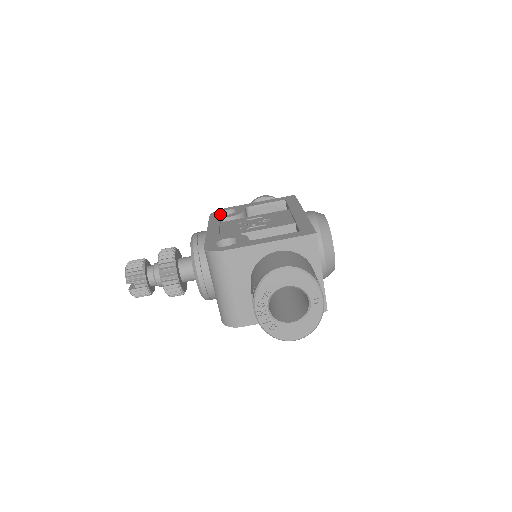
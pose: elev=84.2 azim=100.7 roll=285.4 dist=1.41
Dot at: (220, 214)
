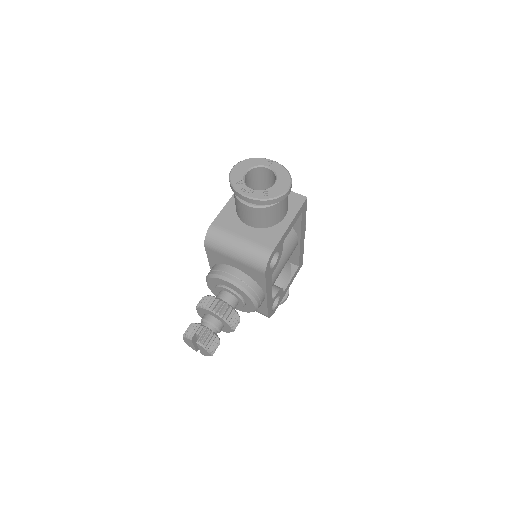
Dot at: occluded
